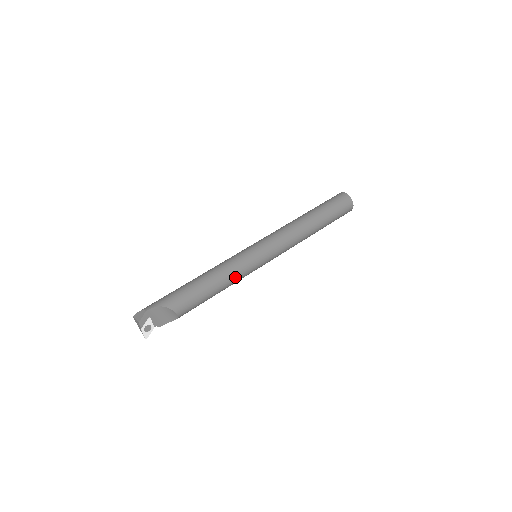
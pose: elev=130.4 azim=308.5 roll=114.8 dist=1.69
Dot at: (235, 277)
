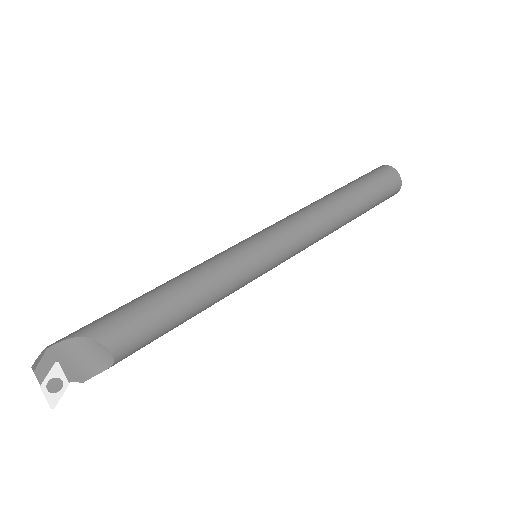
Dot at: (219, 284)
